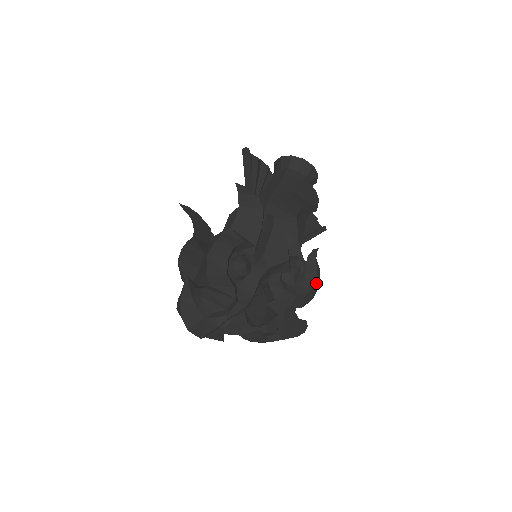
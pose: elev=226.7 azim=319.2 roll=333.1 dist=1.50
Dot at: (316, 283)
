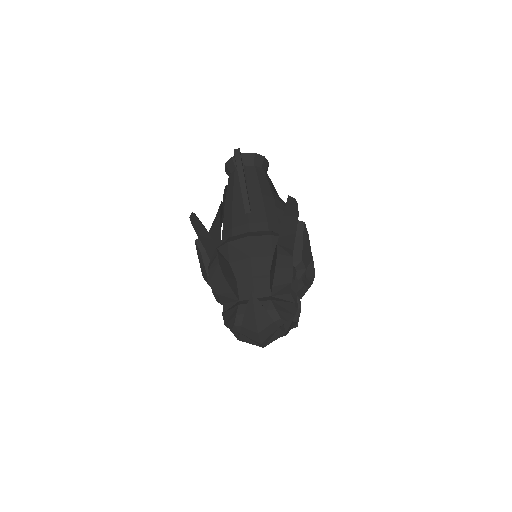
Dot at: (313, 273)
